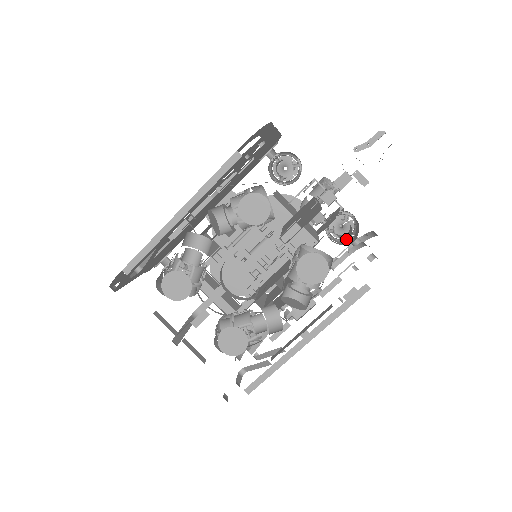
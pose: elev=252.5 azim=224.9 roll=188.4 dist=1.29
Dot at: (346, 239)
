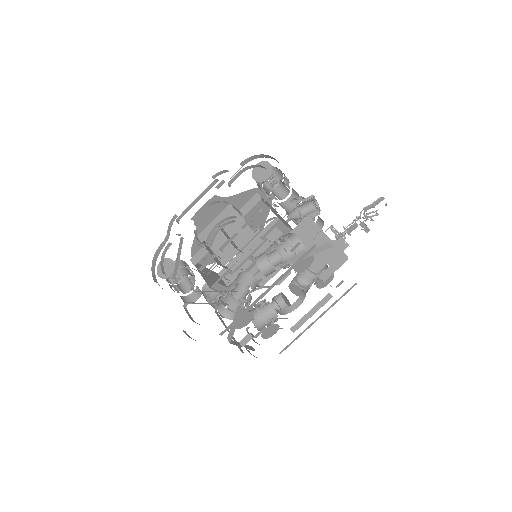
Dot at: occluded
